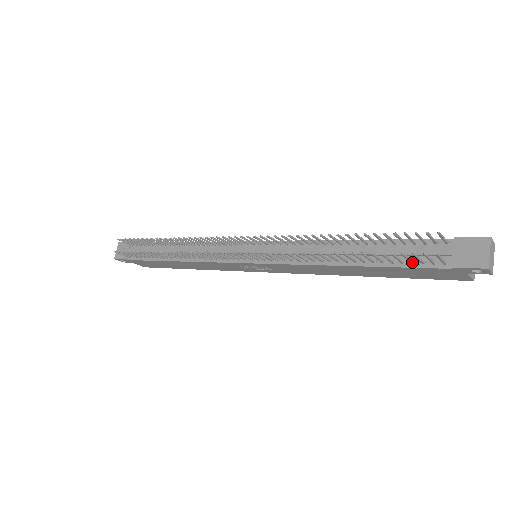
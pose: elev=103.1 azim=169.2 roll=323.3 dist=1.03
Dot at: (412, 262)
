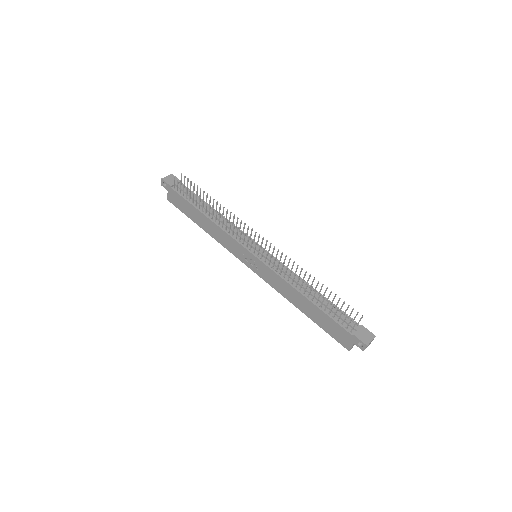
Dot at: (339, 320)
